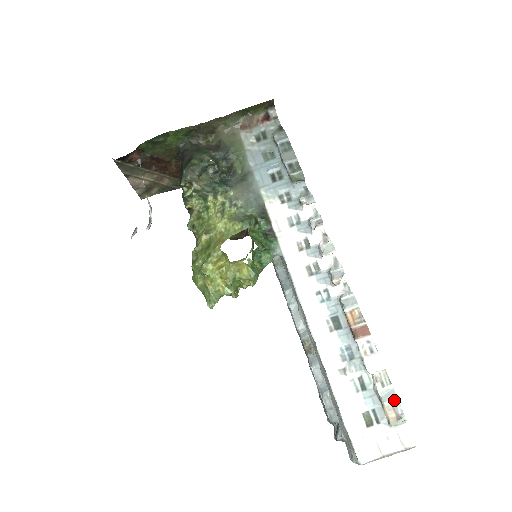
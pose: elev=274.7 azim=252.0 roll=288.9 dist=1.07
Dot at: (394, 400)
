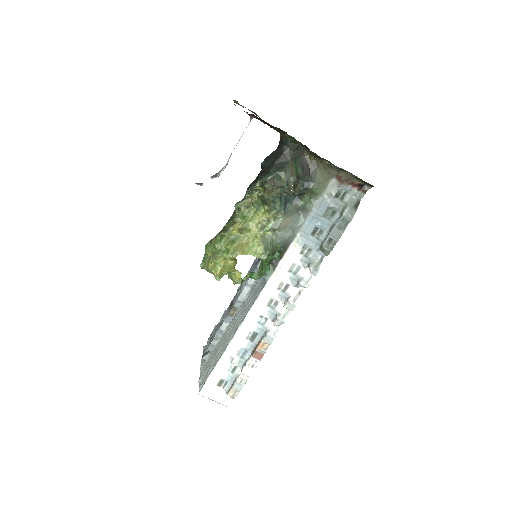
Dot at: (239, 390)
